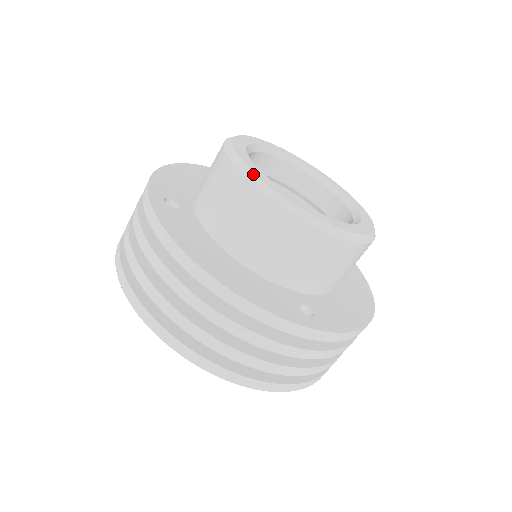
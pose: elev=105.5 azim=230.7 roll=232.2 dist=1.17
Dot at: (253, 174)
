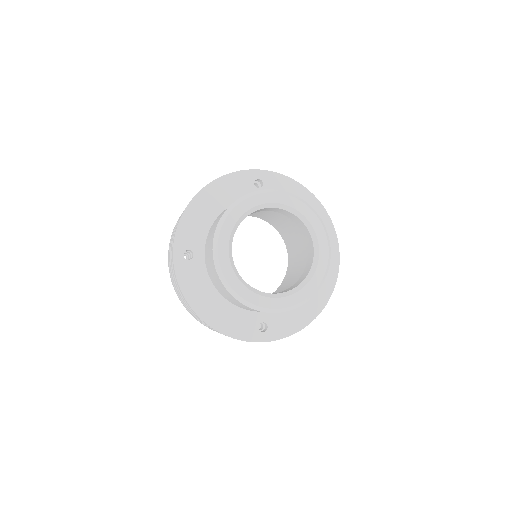
Dot at: (224, 278)
